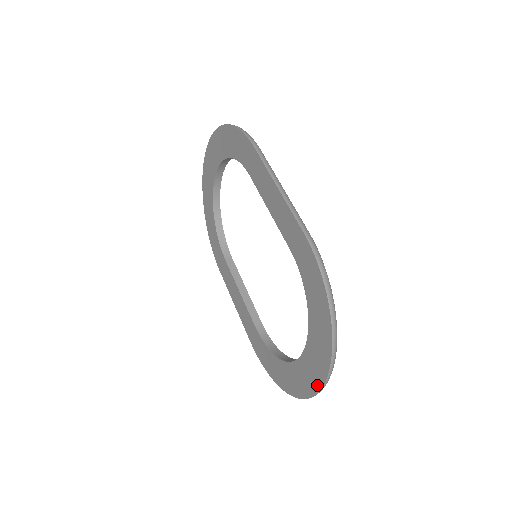
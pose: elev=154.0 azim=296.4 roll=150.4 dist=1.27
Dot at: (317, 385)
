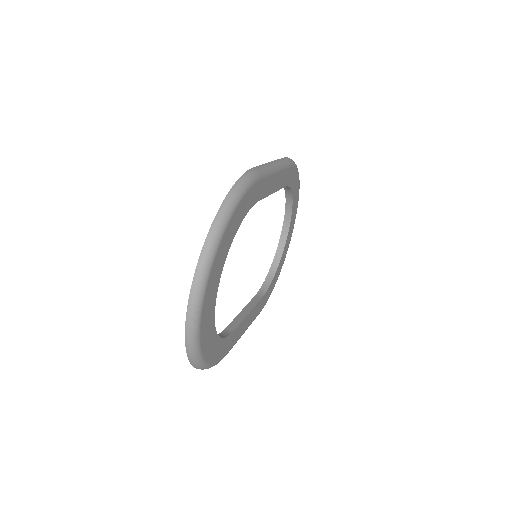
Dot at: (190, 302)
